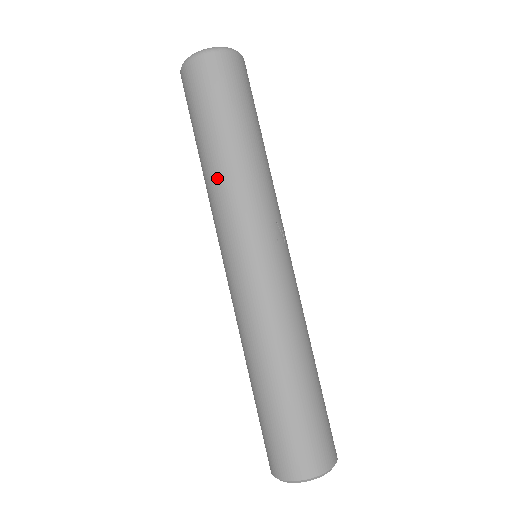
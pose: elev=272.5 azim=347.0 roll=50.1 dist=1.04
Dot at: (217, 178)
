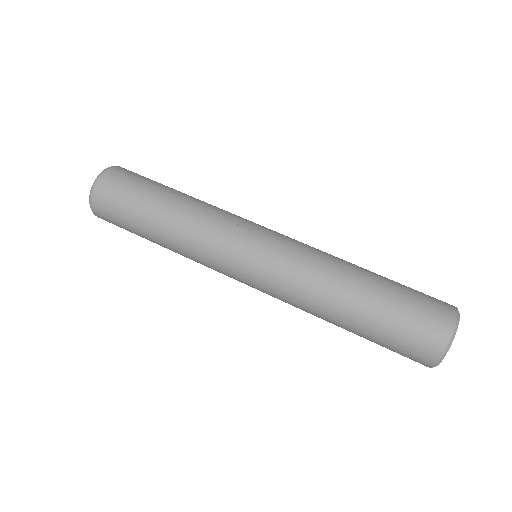
Dot at: (178, 245)
